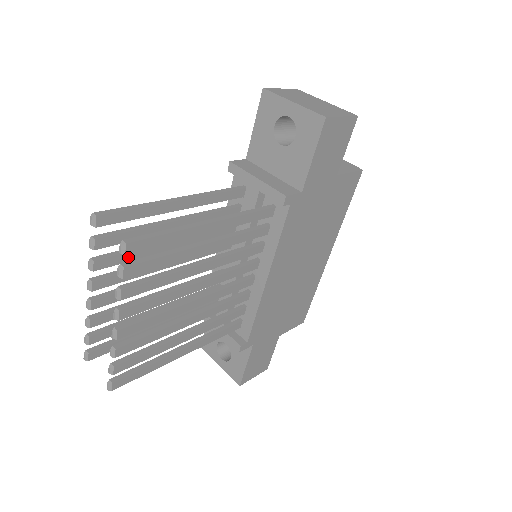
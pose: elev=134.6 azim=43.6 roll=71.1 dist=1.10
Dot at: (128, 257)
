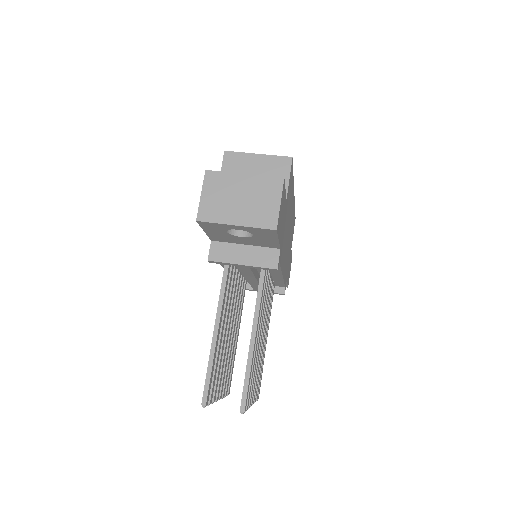
Dot at: (219, 373)
